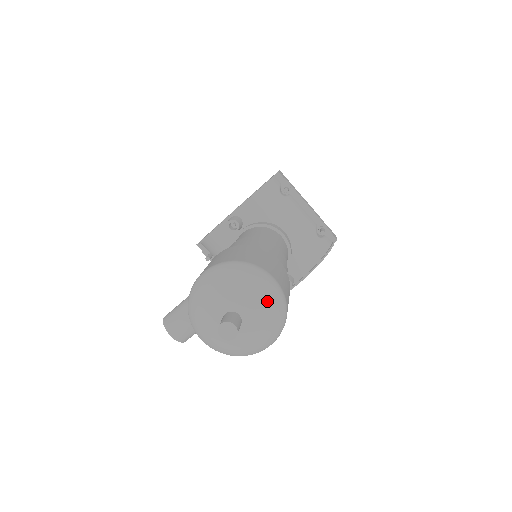
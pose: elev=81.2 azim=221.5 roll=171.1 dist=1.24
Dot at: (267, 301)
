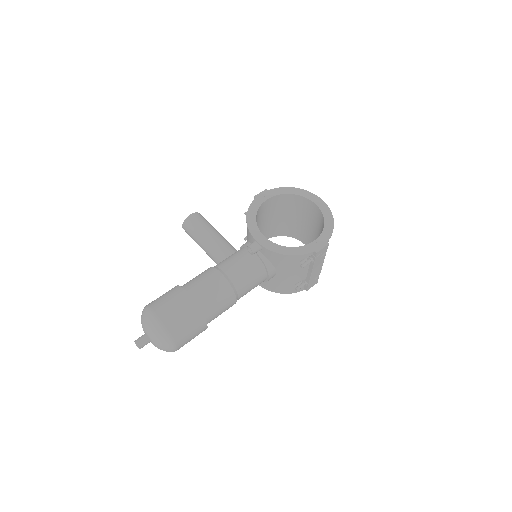
Dot at: (164, 350)
